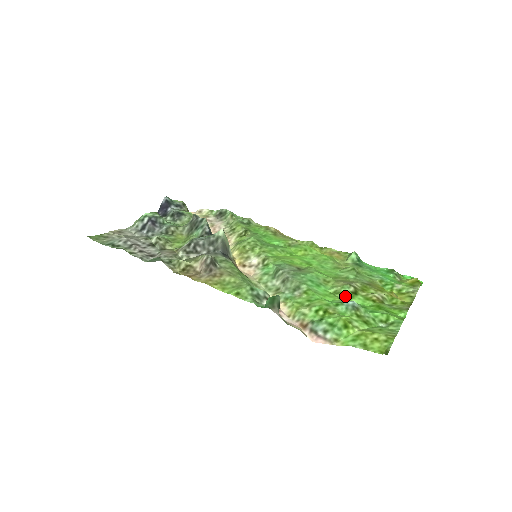
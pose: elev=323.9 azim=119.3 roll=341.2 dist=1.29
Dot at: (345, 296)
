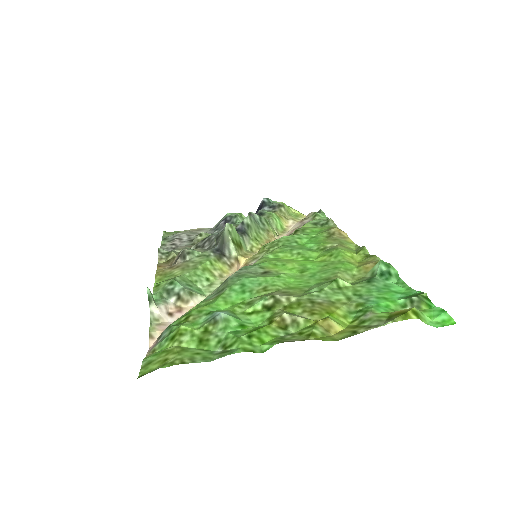
Dot at: (250, 309)
